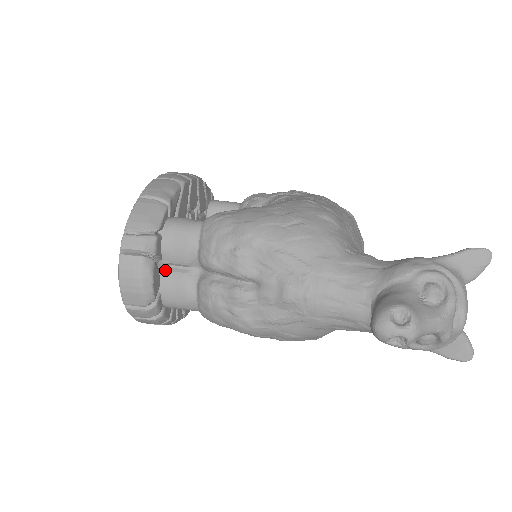
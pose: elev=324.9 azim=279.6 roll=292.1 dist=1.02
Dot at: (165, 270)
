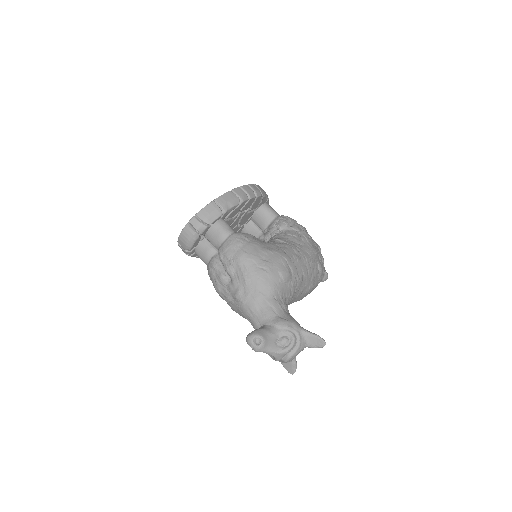
Dot at: (204, 240)
